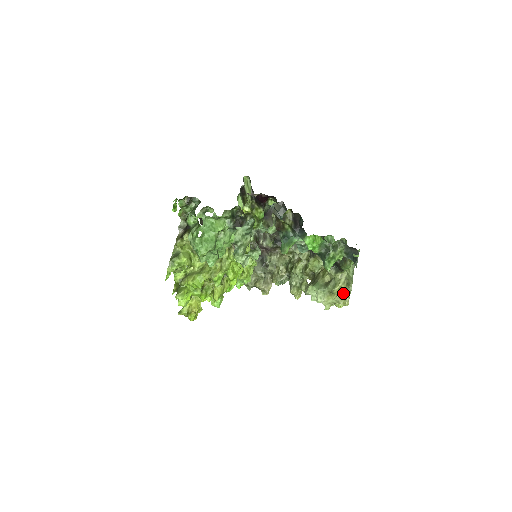
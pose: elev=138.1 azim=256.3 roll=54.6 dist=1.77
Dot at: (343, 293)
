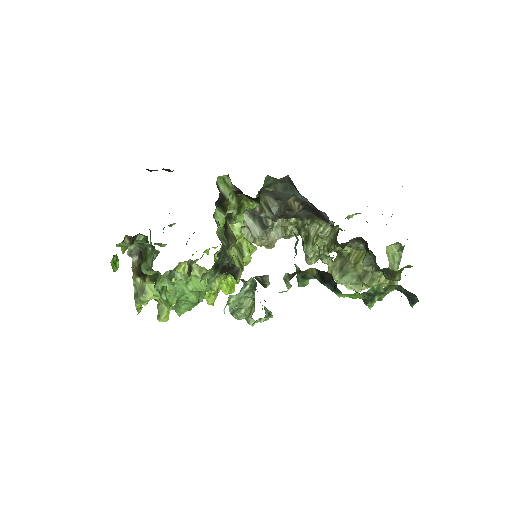
Dot at: occluded
